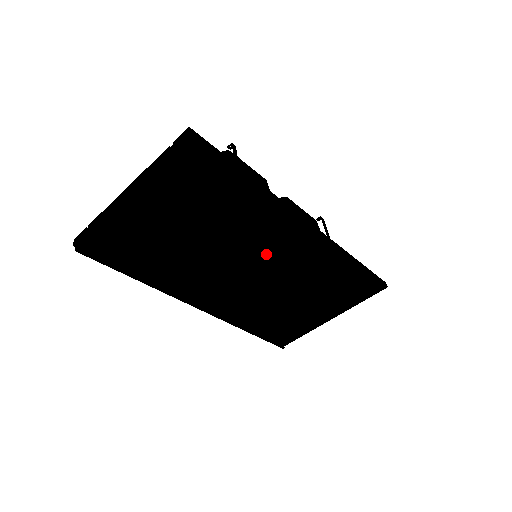
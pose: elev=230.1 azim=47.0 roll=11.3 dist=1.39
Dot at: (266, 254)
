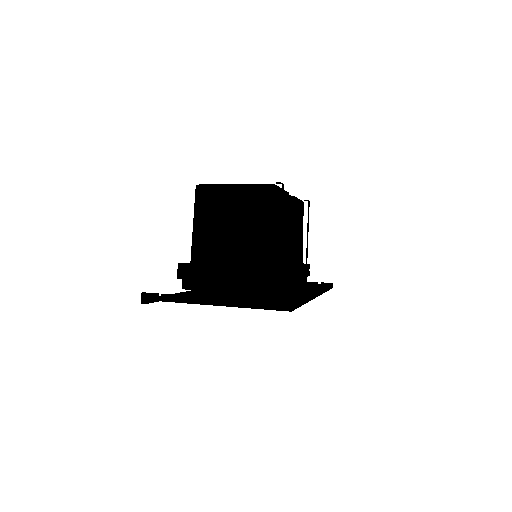
Dot at: occluded
